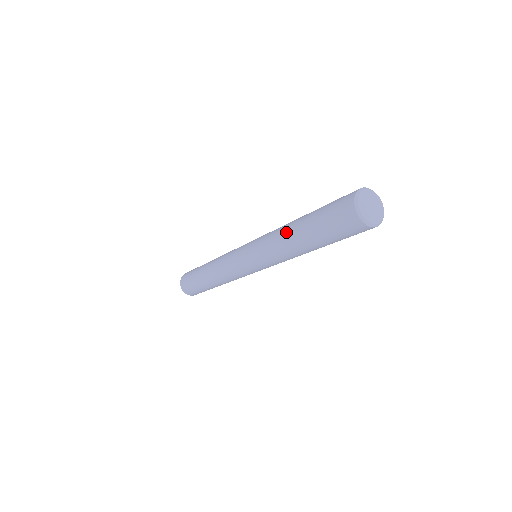
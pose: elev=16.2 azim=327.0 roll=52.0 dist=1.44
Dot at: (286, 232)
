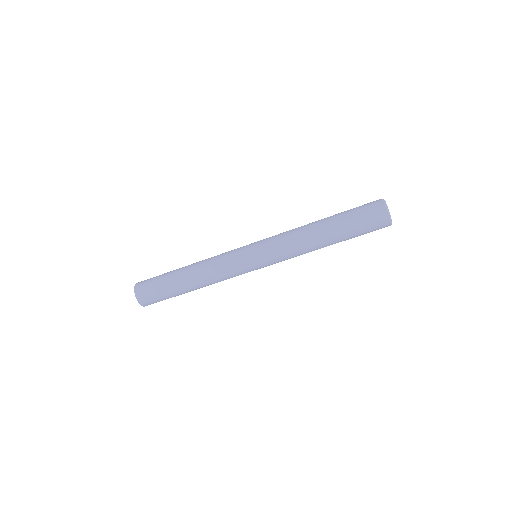
Dot at: (312, 230)
